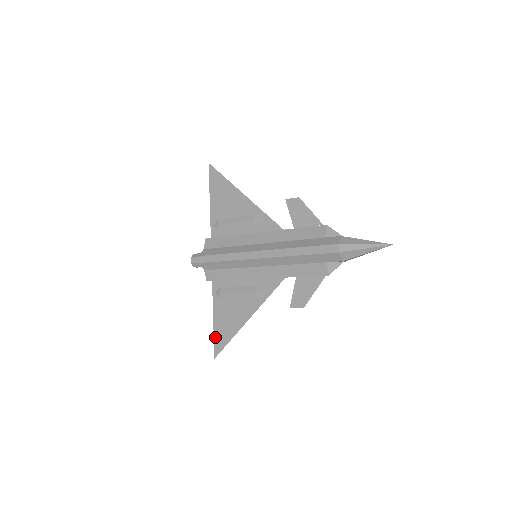
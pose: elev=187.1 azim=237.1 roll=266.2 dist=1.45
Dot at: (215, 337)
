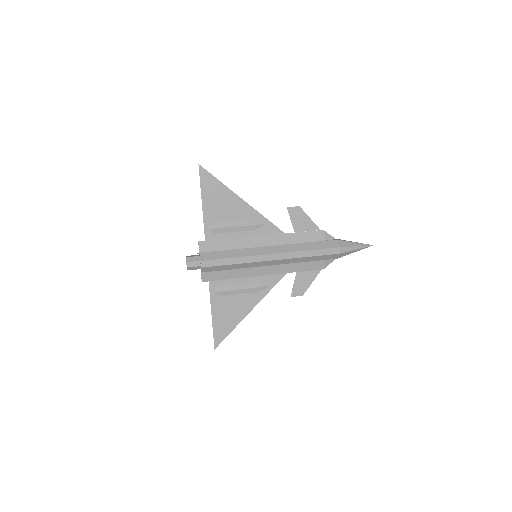
Dot at: (215, 331)
